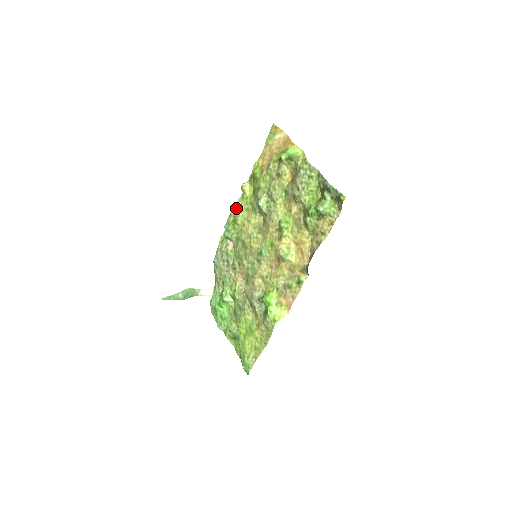
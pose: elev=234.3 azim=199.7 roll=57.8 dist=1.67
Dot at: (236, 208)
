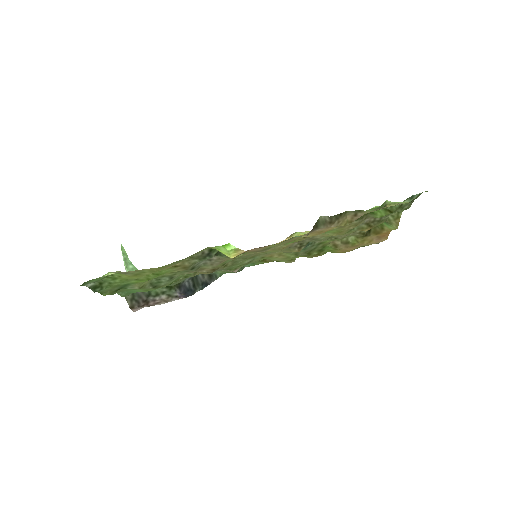
Dot at: occluded
